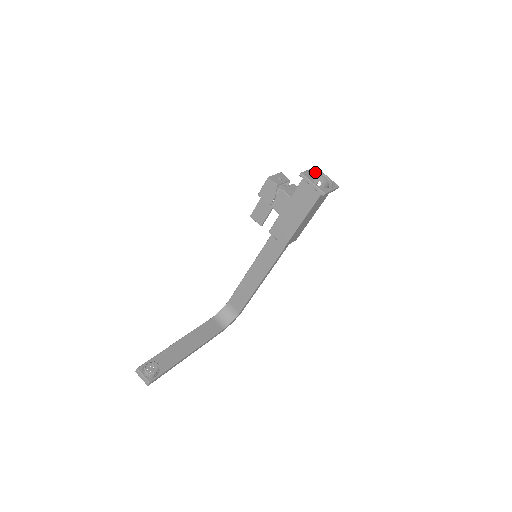
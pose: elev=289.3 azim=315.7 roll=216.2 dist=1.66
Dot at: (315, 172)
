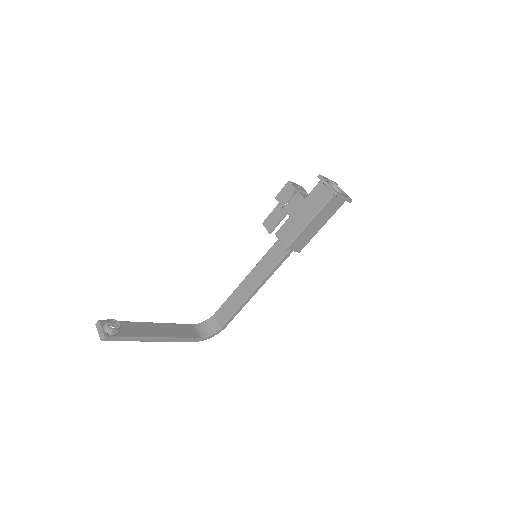
Dot at: (333, 184)
